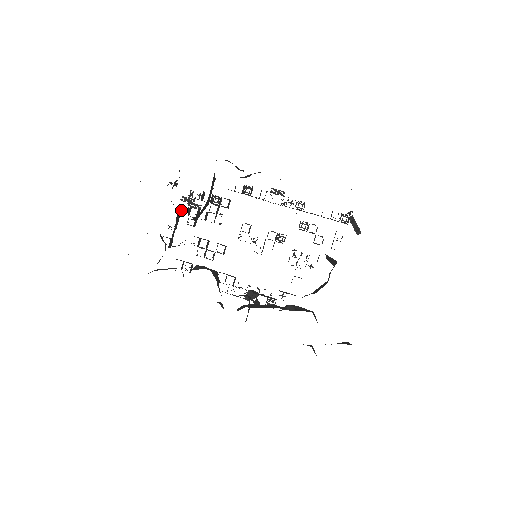
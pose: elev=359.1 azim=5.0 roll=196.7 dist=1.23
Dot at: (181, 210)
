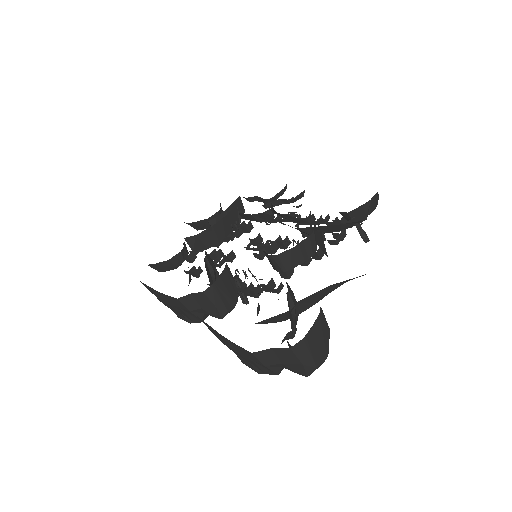
Dot at: occluded
